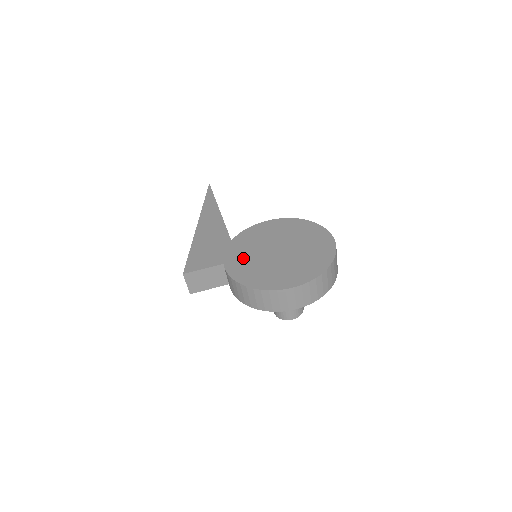
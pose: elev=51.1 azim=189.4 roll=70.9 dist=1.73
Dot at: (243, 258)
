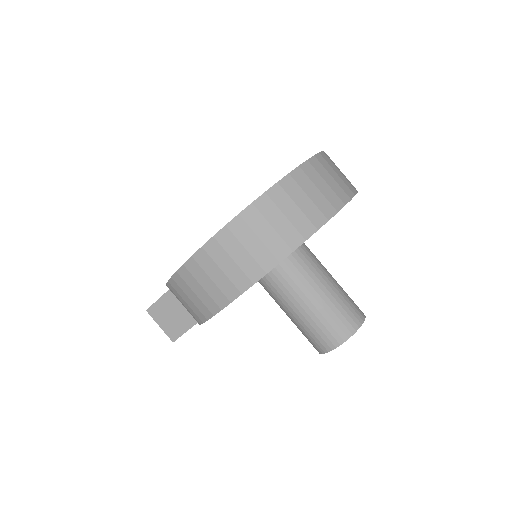
Dot at: occluded
